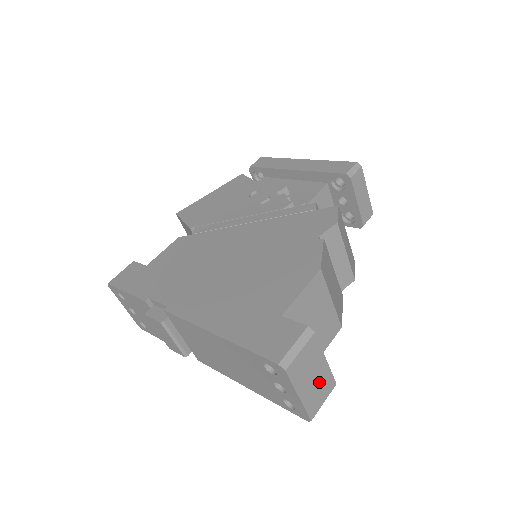
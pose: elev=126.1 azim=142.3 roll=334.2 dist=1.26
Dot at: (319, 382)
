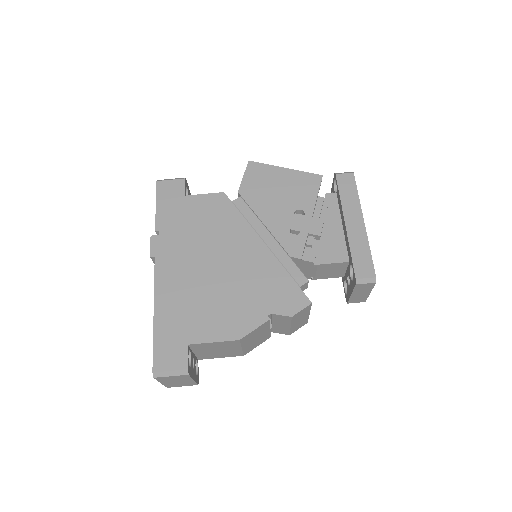
Dot at: (182, 383)
